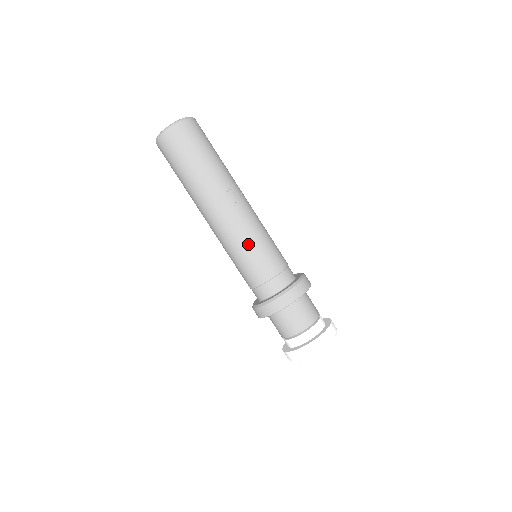
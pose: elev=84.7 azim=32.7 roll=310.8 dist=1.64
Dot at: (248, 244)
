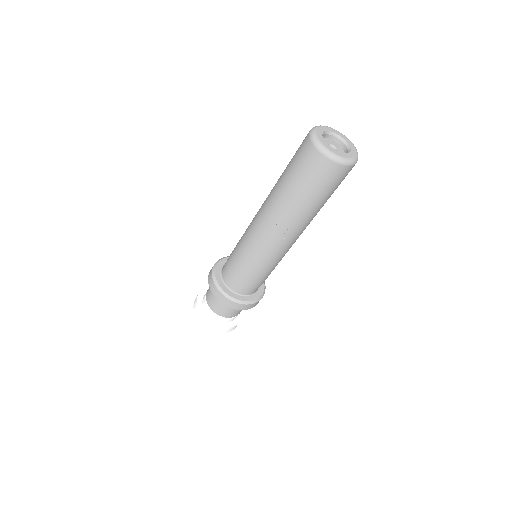
Dot at: (246, 251)
